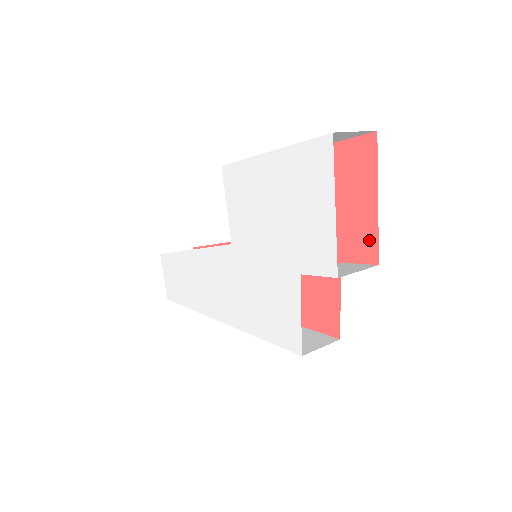
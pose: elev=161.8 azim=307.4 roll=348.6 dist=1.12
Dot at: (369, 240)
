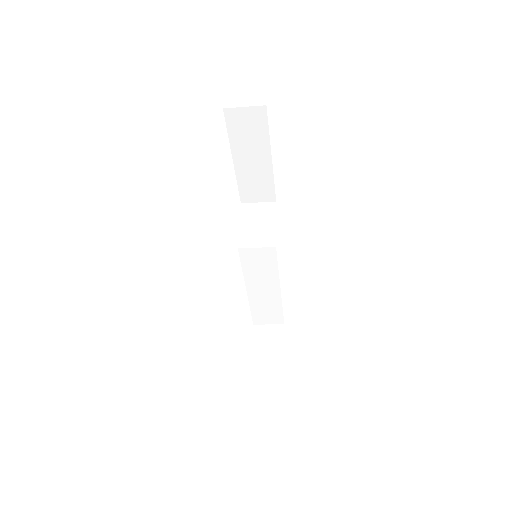
Dot at: occluded
